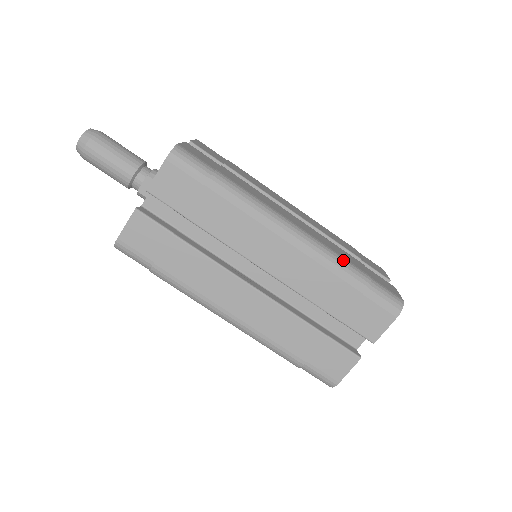
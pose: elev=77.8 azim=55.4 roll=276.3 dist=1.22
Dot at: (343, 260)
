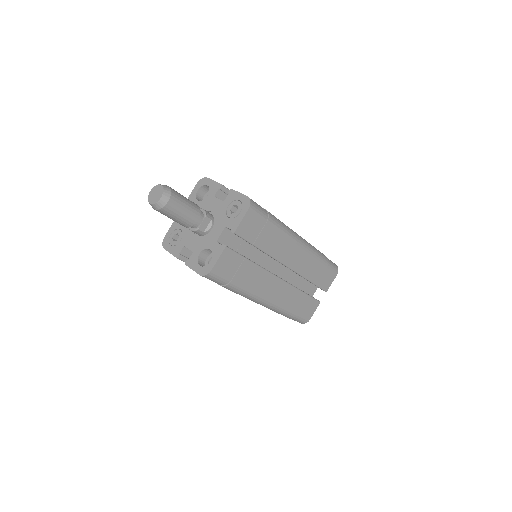
Dot at: (318, 250)
